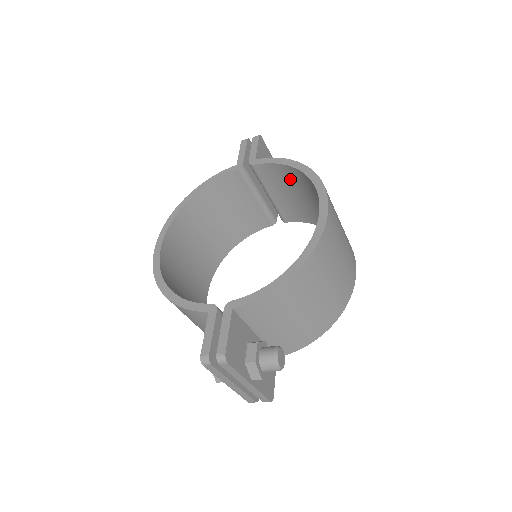
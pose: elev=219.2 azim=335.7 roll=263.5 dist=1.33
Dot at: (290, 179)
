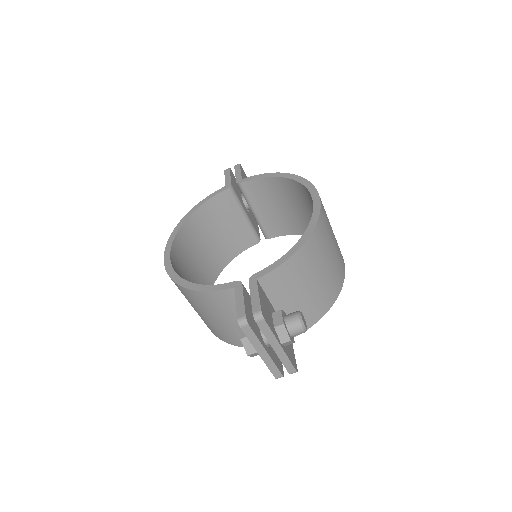
Dot at: (274, 191)
